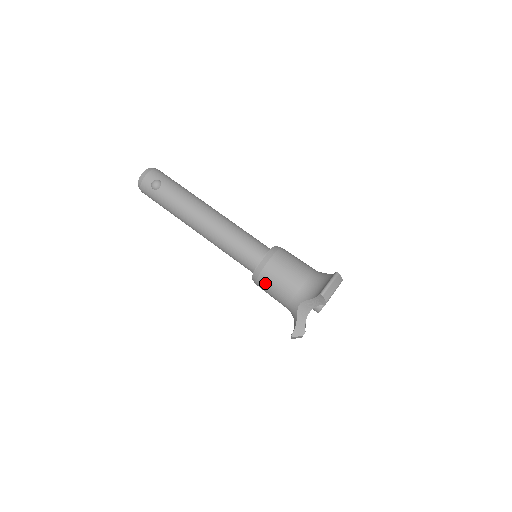
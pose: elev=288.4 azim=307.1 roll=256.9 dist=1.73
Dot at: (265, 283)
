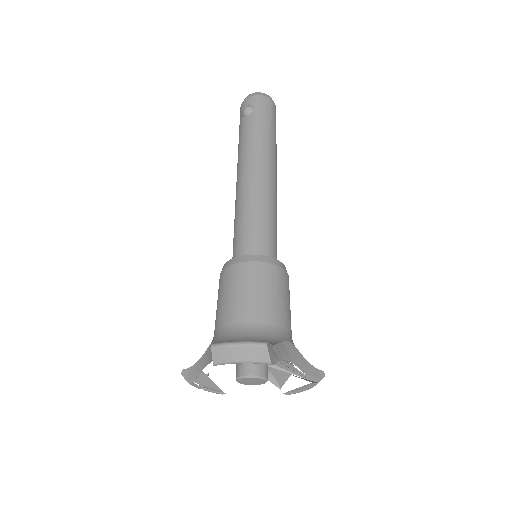
Dot at: (219, 287)
